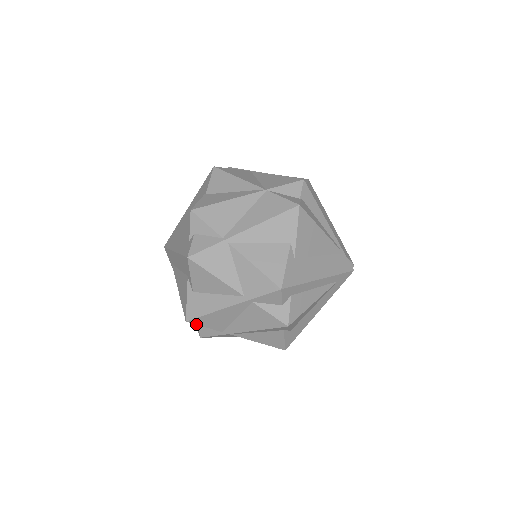
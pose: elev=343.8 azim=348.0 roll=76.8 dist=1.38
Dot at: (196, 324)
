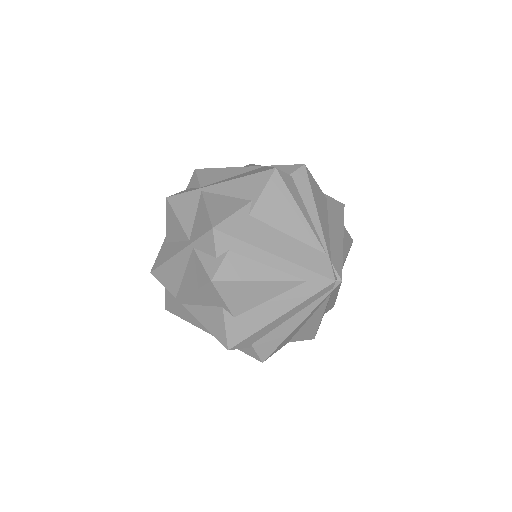
Dot at: (157, 279)
